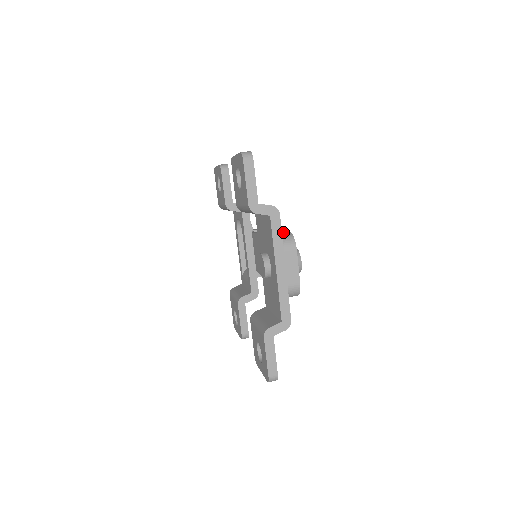
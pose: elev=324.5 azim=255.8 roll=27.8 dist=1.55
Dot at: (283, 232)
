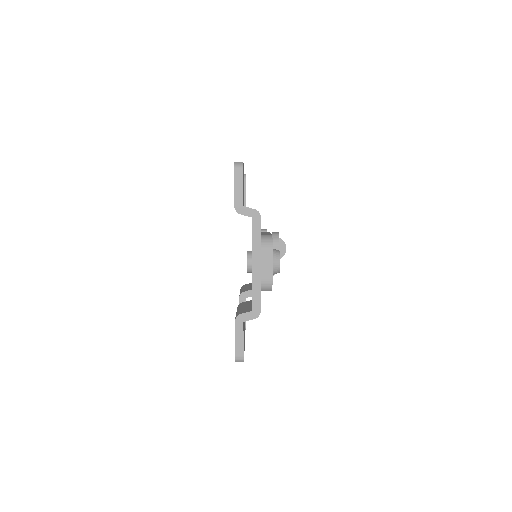
Dot at: (266, 234)
